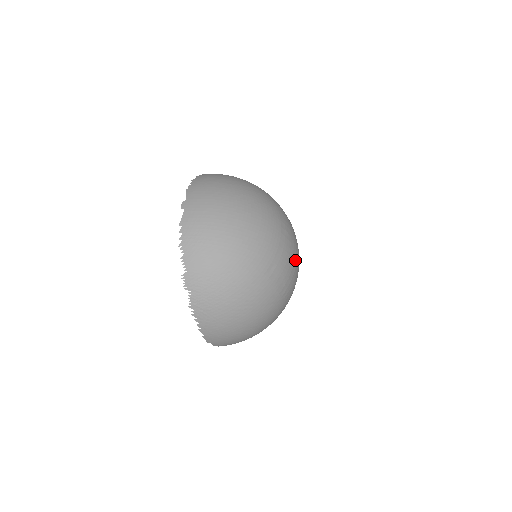
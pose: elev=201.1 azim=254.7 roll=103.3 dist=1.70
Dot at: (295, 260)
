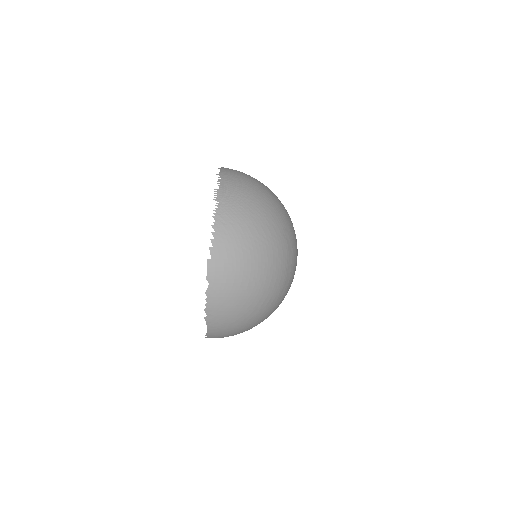
Dot at: occluded
